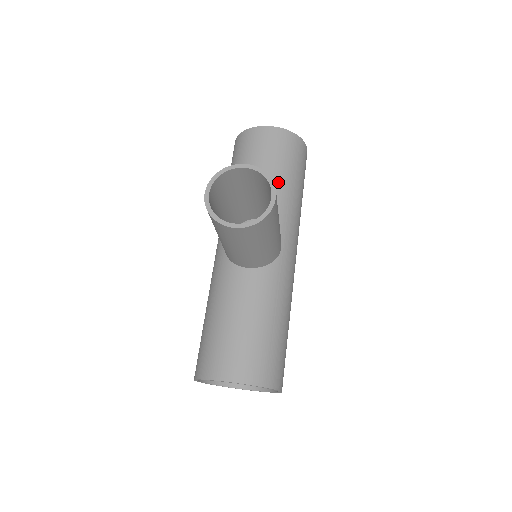
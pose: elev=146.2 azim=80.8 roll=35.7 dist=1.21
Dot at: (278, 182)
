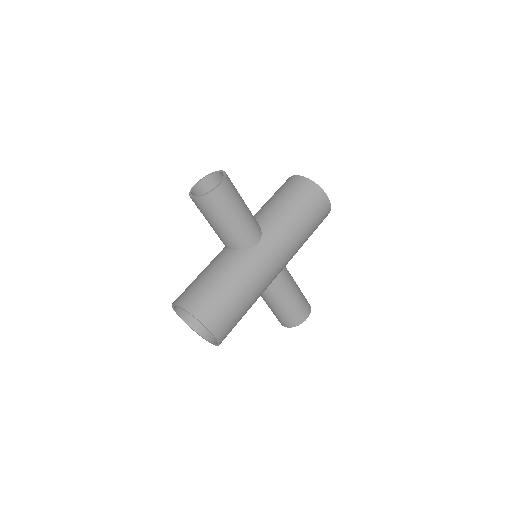
Dot at: (280, 206)
